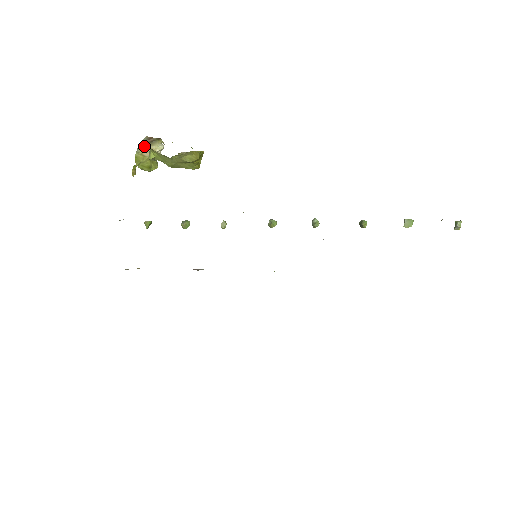
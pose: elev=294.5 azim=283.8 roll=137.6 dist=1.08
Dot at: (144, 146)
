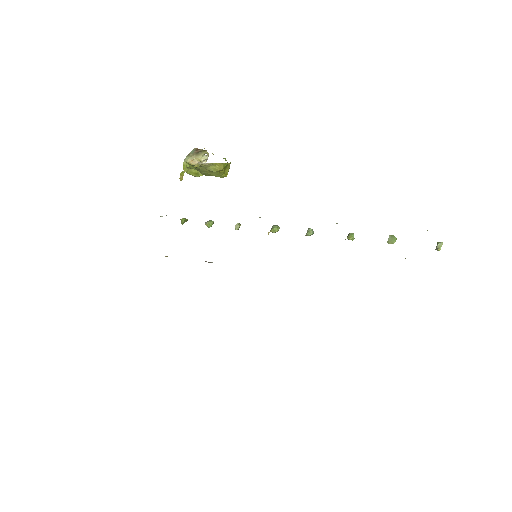
Dot at: (191, 156)
